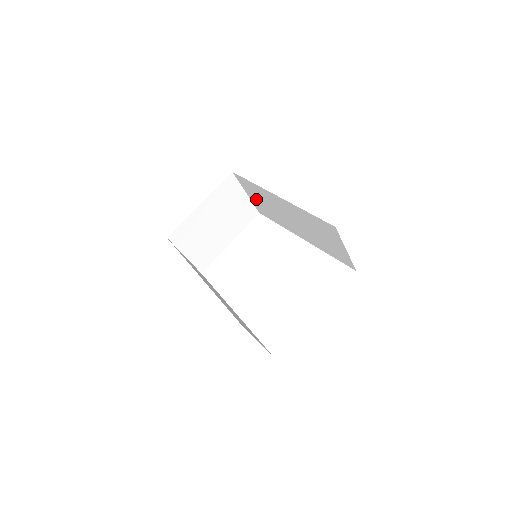
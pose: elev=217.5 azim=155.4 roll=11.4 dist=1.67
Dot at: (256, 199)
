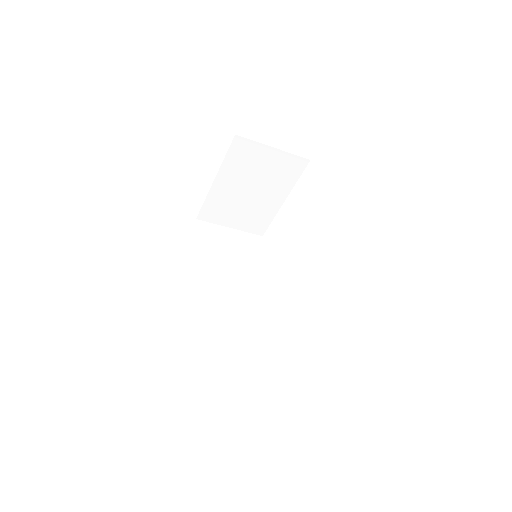
Dot at: occluded
